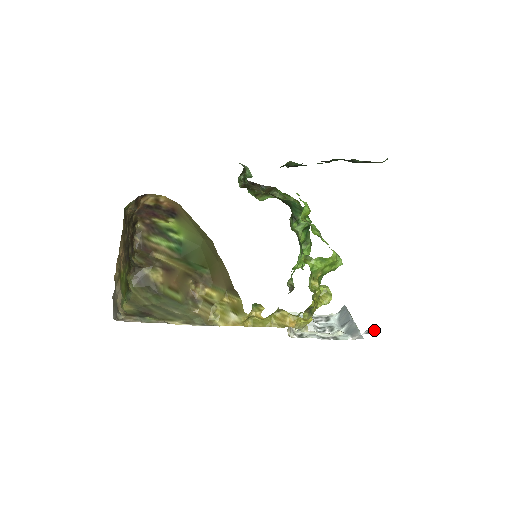
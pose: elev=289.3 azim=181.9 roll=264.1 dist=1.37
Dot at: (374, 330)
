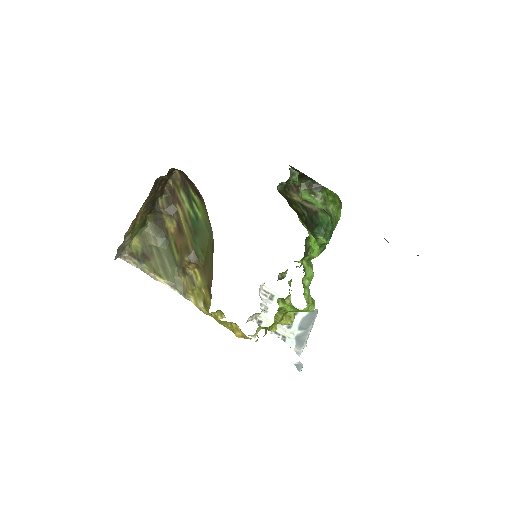
Dot at: (301, 368)
